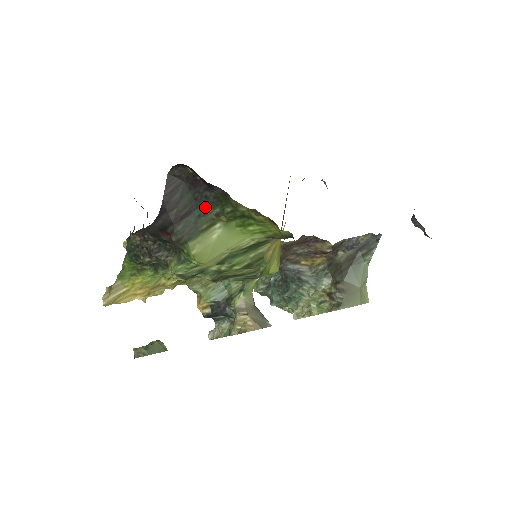
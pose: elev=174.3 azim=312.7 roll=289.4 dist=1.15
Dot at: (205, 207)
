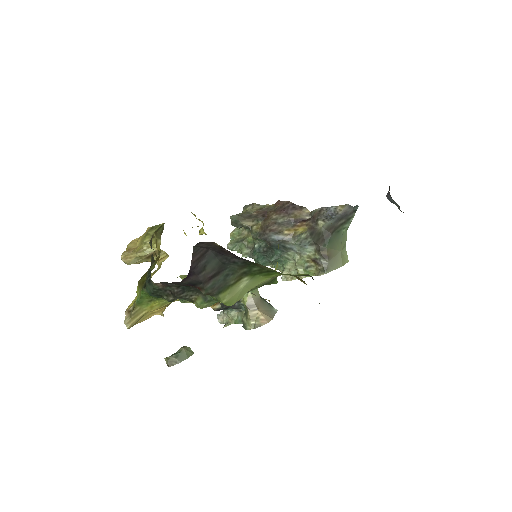
Dot at: (233, 268)
